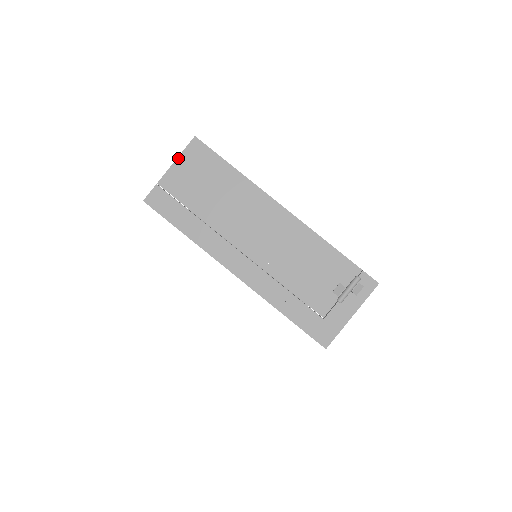
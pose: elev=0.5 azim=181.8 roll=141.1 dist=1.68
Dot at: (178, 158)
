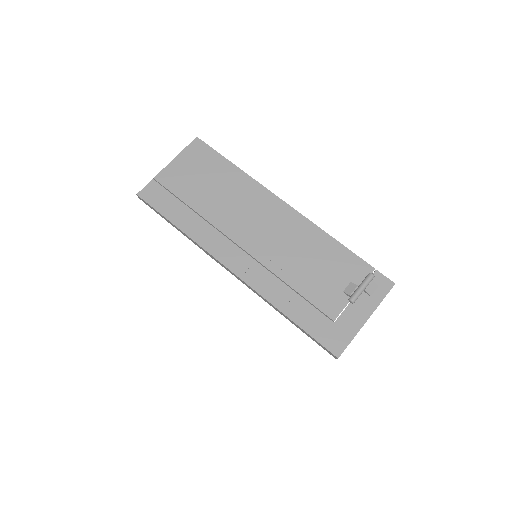
Dot at: (178, 156)
